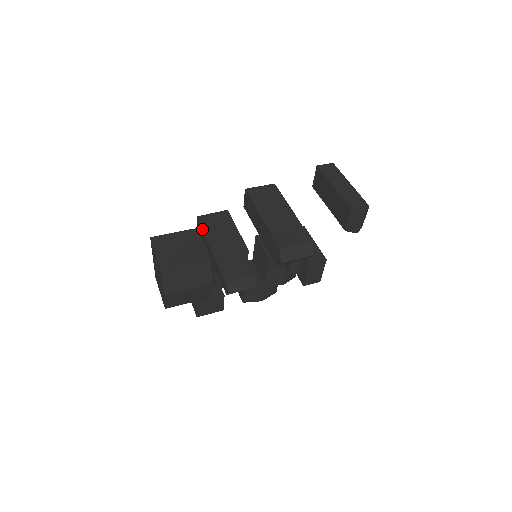
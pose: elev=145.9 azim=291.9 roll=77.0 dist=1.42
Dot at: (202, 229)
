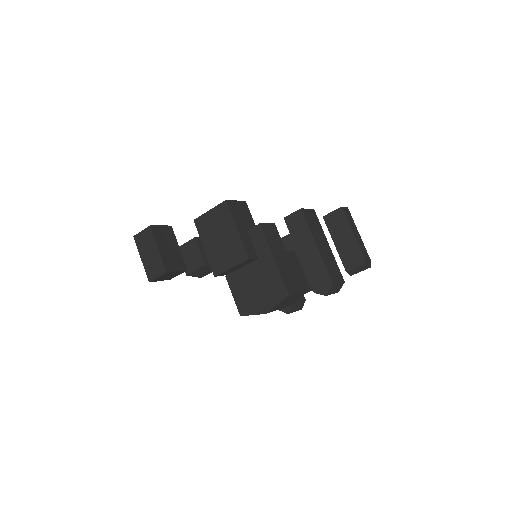
Dot at: (265, 235)
